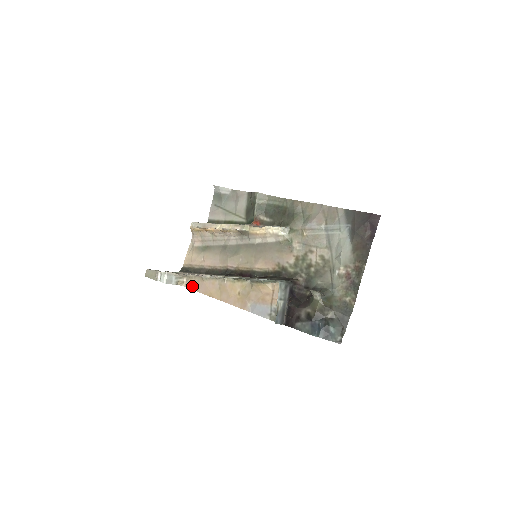
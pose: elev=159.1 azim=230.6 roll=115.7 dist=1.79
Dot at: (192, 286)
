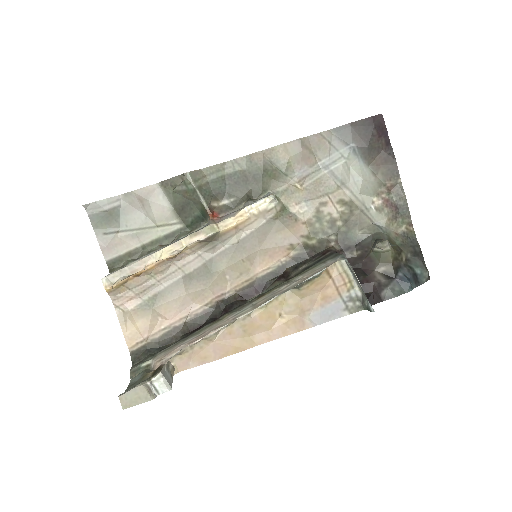
Dot at: (193, 362)
